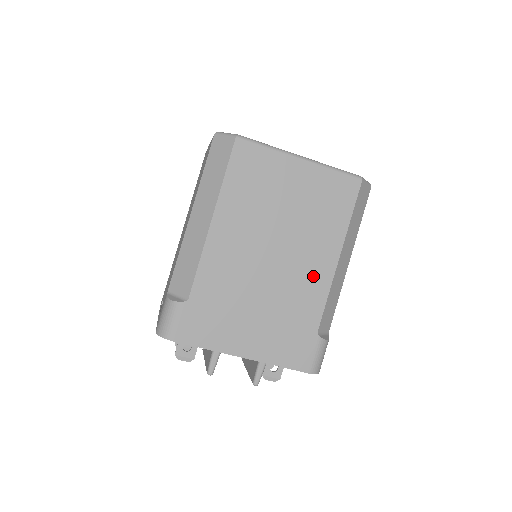
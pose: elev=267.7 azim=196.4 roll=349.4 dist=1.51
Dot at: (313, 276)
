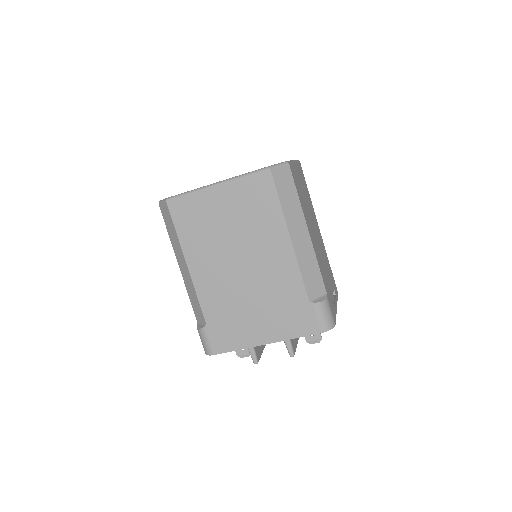
Dot at: (279, 262)
